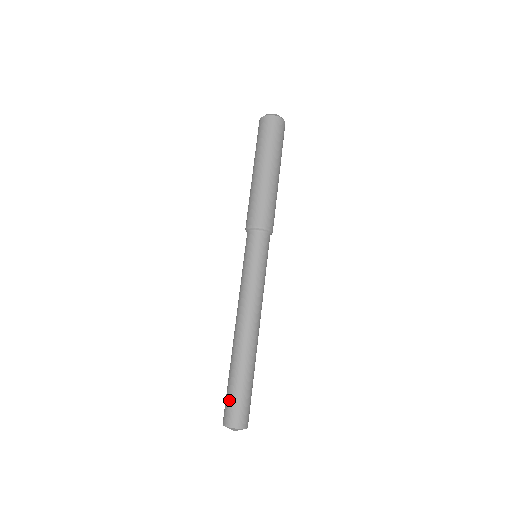
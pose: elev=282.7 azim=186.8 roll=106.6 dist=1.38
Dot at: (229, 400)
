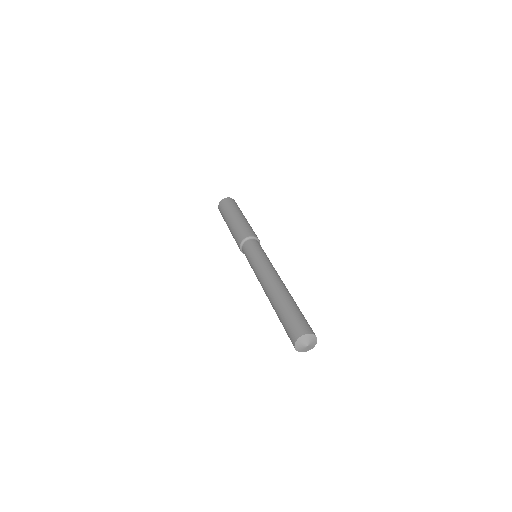
Dot at: (286, 328)
